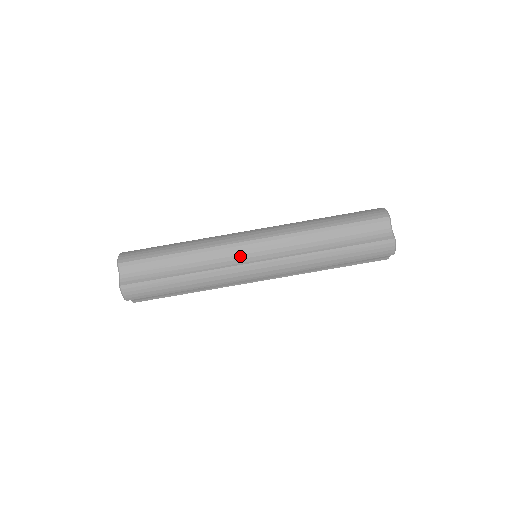
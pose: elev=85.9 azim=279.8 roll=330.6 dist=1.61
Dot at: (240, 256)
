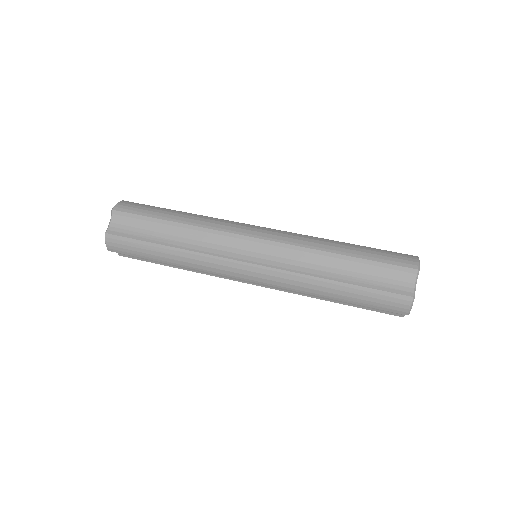
Dot at: occluded
